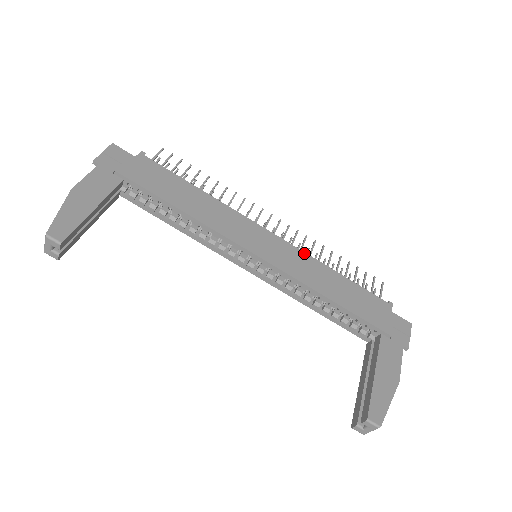
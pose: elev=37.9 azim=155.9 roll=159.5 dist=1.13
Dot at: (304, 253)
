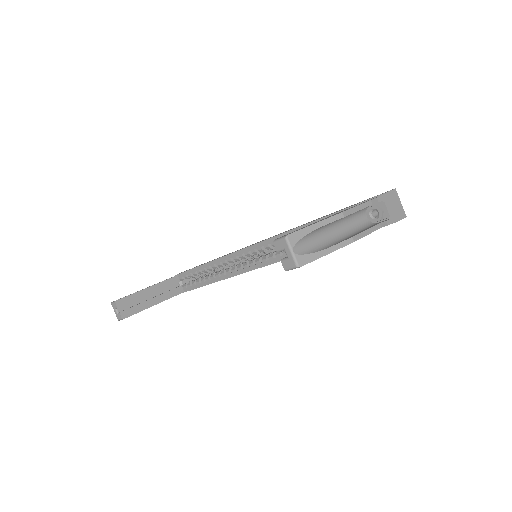
Dot at: occluded
